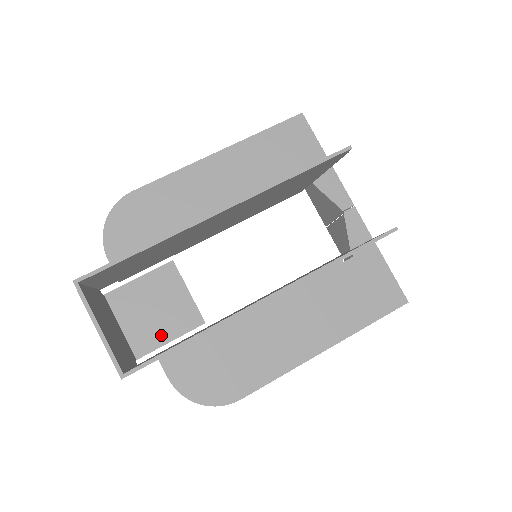
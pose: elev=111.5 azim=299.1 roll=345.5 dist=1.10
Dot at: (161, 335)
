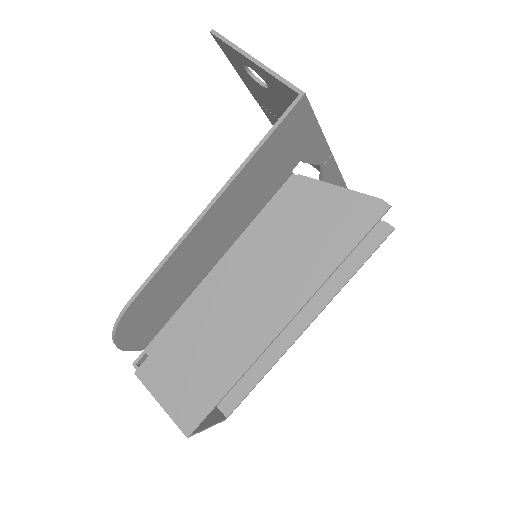
Dot at: occluded
